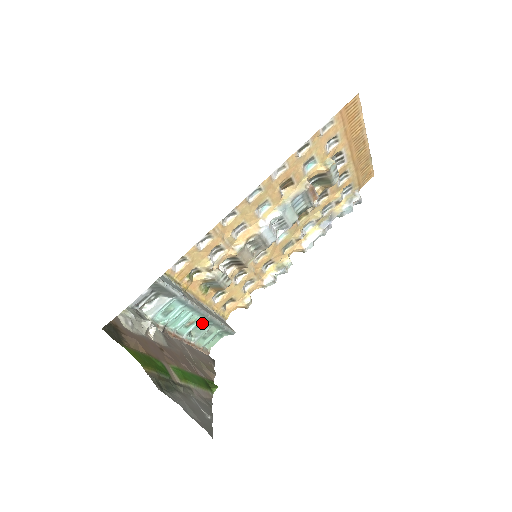
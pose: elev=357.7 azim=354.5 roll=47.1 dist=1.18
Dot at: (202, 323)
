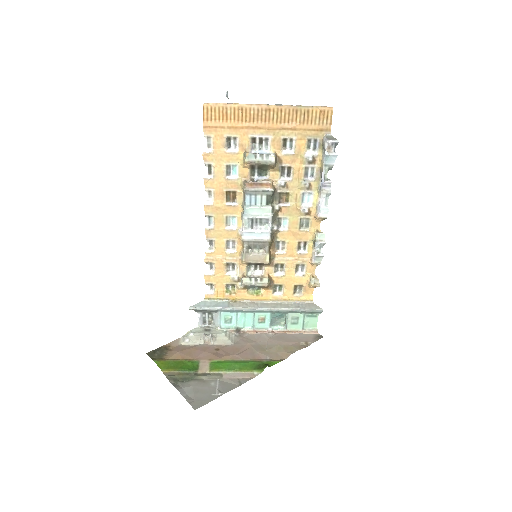
Dot at: (274, 315)
